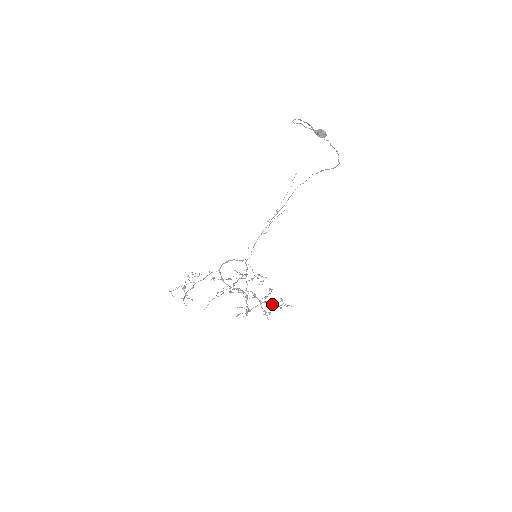
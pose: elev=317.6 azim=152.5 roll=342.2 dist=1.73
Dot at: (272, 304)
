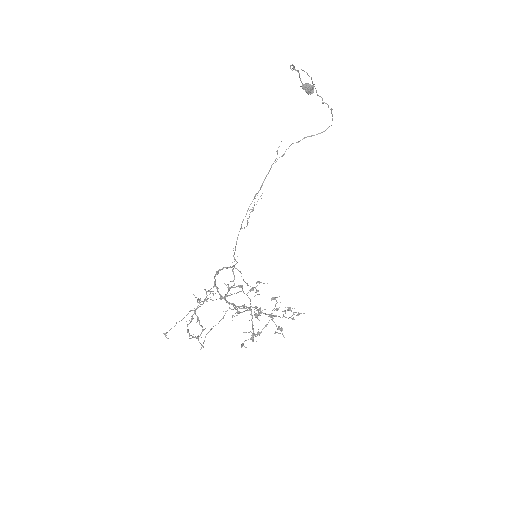
Dot at: (282, 317)
